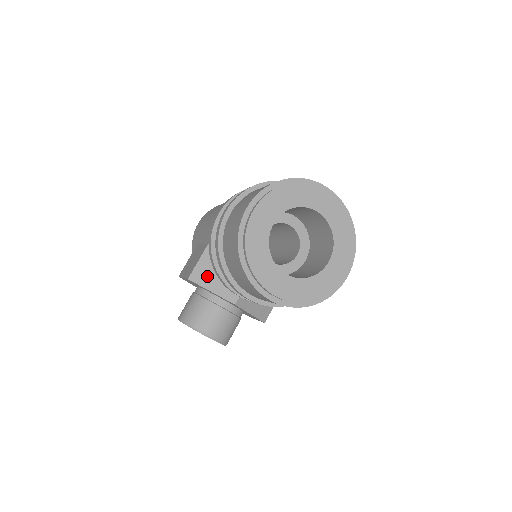
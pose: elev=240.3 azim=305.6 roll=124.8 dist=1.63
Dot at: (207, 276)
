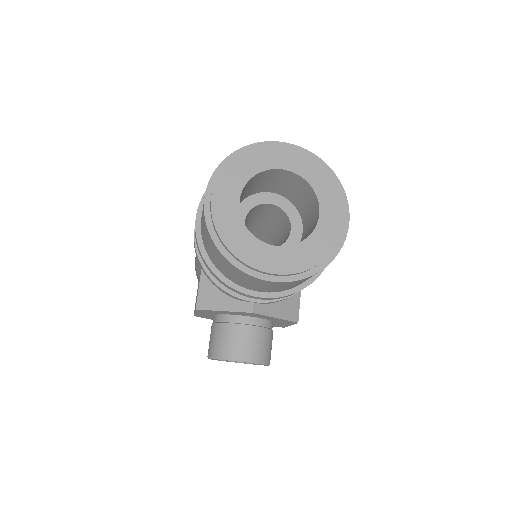
Dot at: (213, 297)
